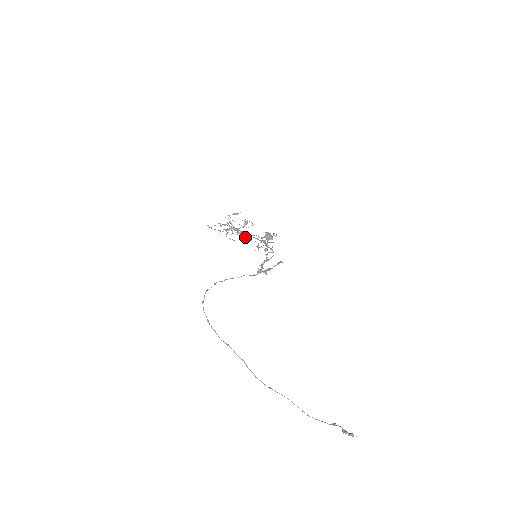
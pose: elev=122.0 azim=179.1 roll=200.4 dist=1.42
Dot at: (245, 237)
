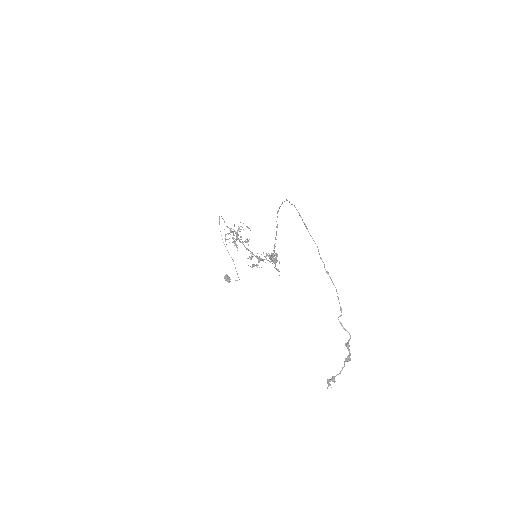
Dot at: occluded
